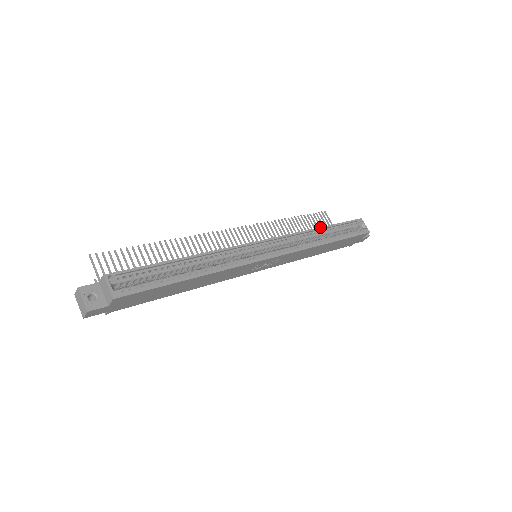
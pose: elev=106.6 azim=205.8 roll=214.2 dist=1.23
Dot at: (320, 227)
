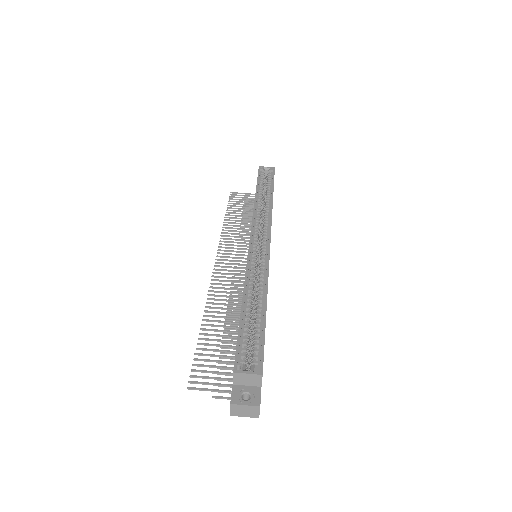
Dot at: (255, 196)
